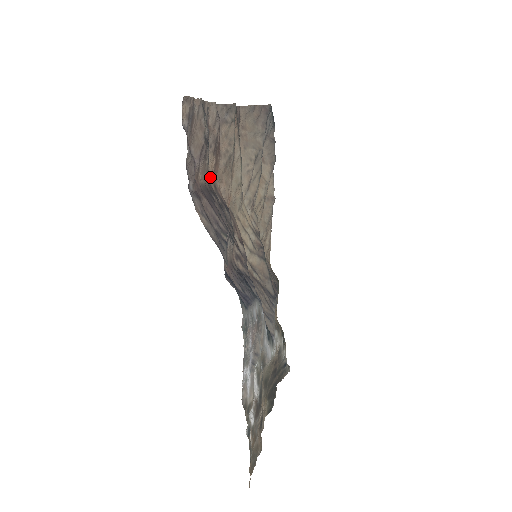
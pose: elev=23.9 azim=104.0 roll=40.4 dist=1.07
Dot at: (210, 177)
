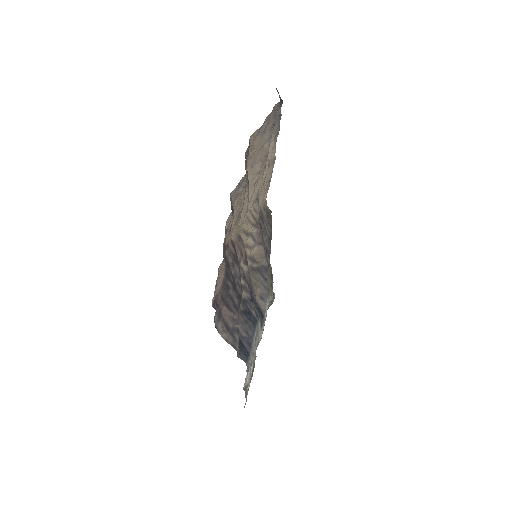
Dot at: occluded
